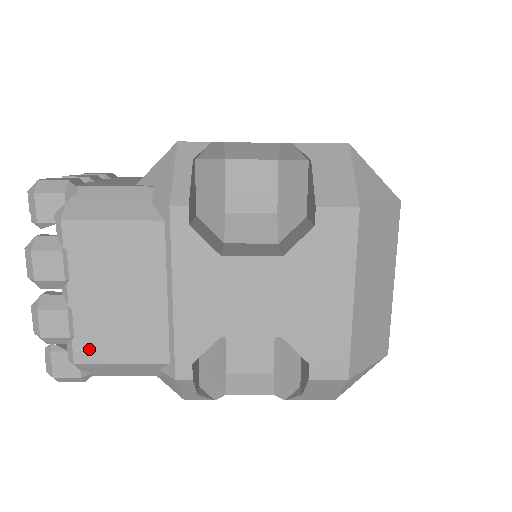
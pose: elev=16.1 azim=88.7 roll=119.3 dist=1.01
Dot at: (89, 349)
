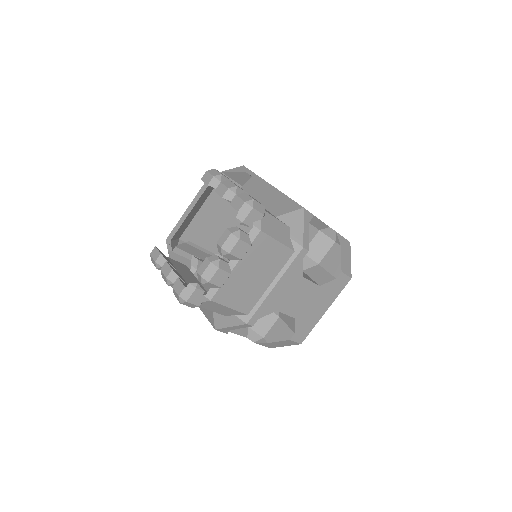
Dot at: (223, 296)
